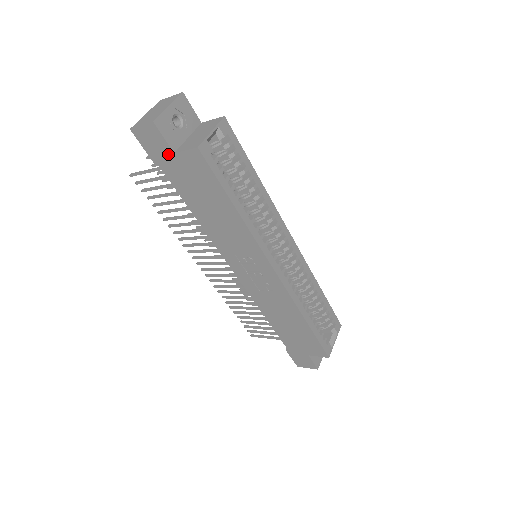
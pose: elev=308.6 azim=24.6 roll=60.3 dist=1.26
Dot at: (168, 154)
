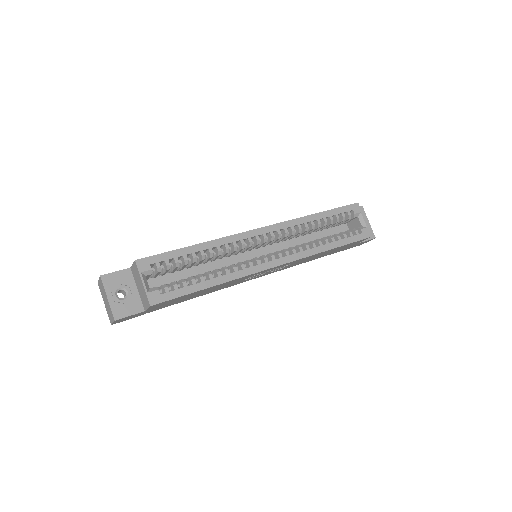
Dot at: (143, 312)
